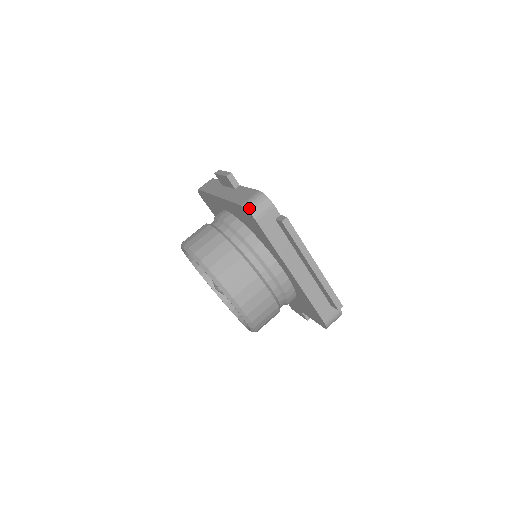
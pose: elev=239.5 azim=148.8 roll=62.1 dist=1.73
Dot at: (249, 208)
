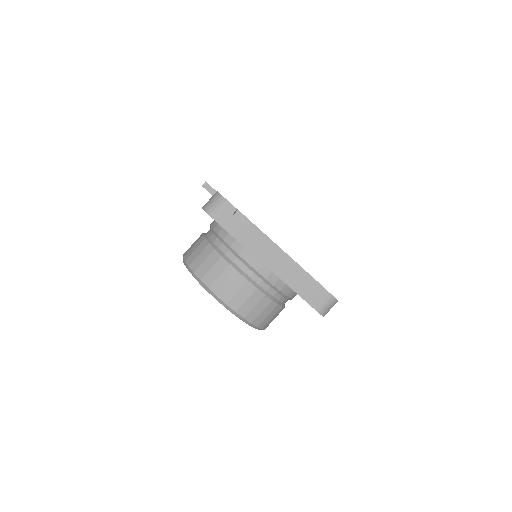
Dot at: (206, 209)
